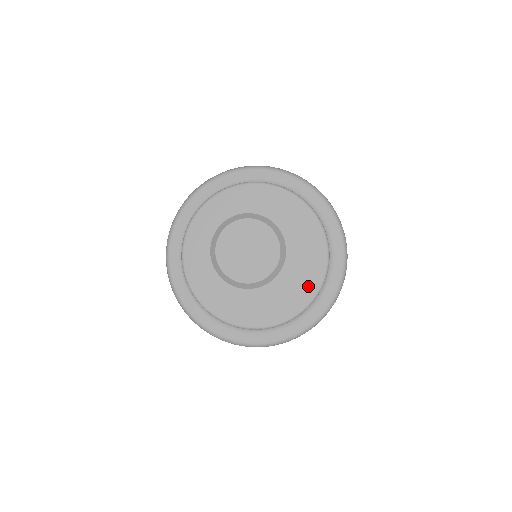
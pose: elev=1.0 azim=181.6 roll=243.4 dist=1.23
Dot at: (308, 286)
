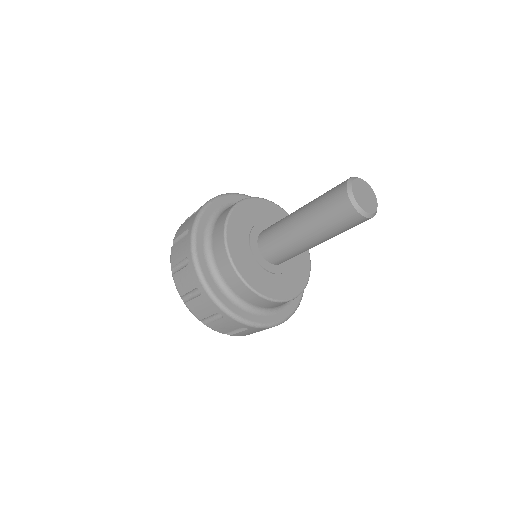
Dot at: (290, 290)
